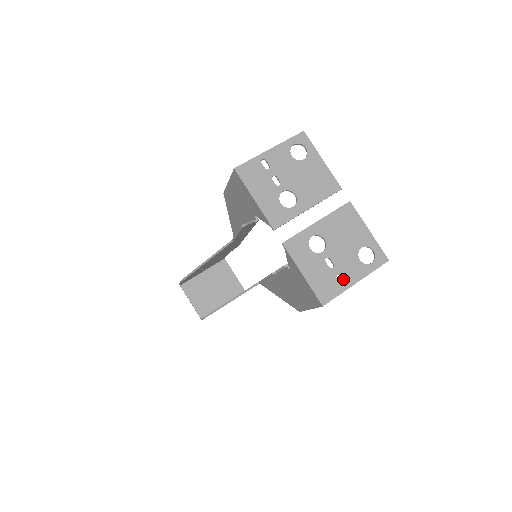
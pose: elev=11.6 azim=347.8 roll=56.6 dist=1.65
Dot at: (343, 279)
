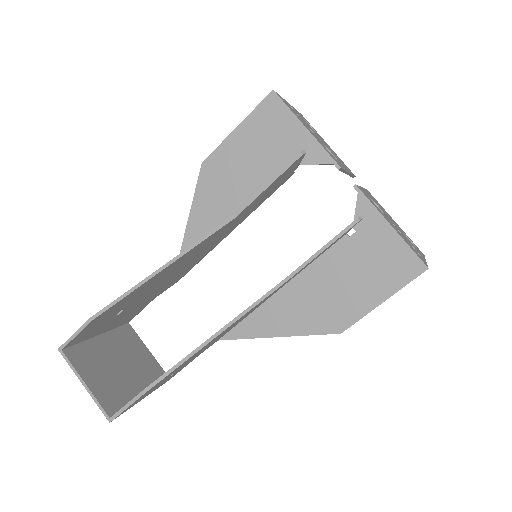
Dot at: (417, 251)
